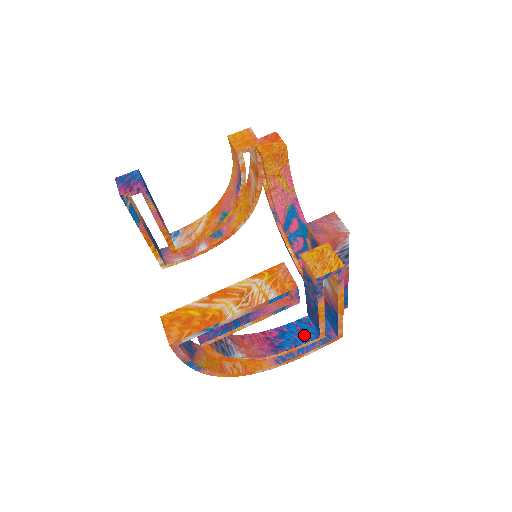
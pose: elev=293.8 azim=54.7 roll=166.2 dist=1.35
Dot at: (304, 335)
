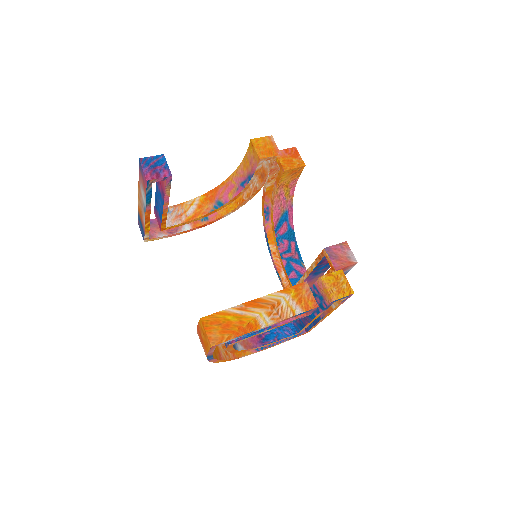
Dot at: (285, 330)
